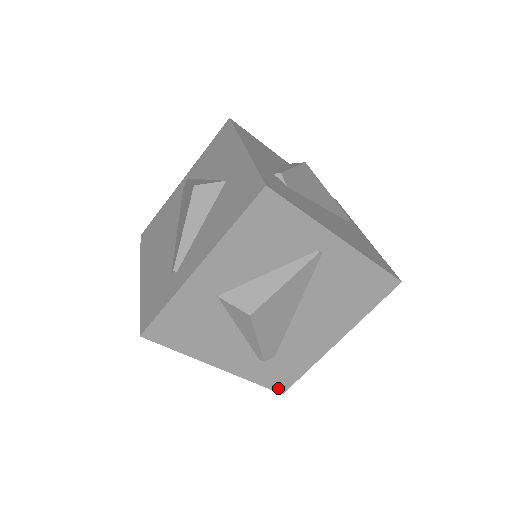
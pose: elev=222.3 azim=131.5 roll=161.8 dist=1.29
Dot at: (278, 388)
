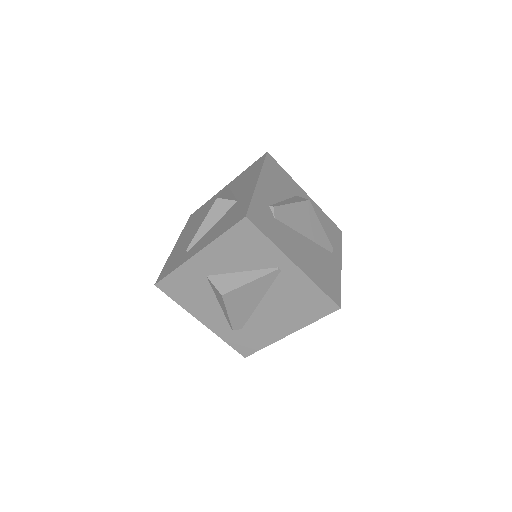
Dot at: (242, 352)
